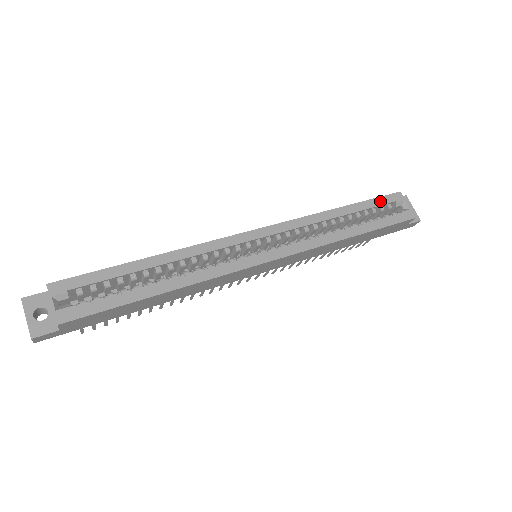
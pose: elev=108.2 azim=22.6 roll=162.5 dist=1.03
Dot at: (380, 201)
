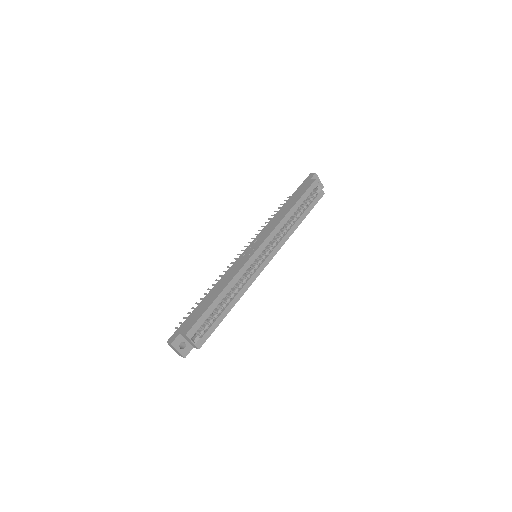
Dot at: (308, 192)
